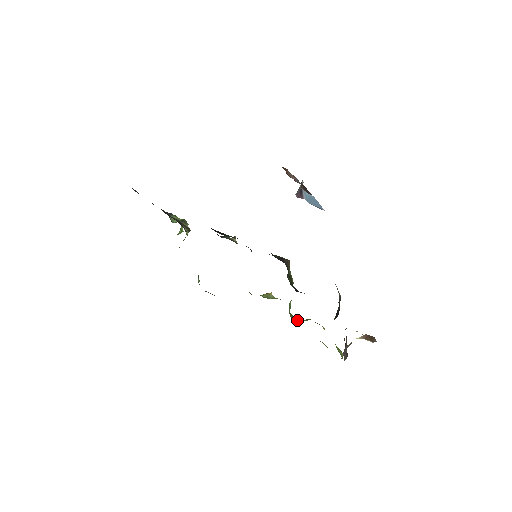
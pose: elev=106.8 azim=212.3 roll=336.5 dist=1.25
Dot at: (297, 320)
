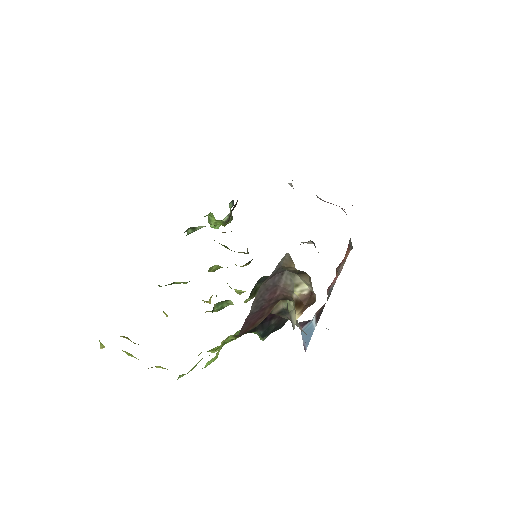
Dot at: occluded
